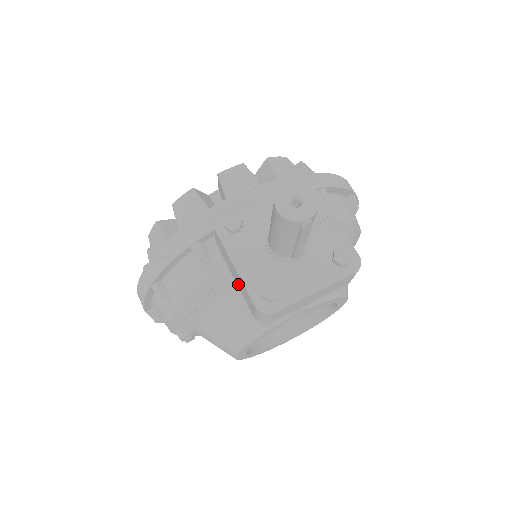
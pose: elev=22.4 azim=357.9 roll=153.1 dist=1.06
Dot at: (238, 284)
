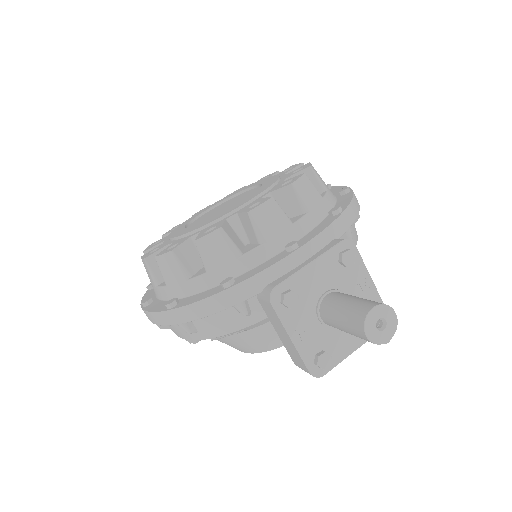
Dot at: (283, 340)
